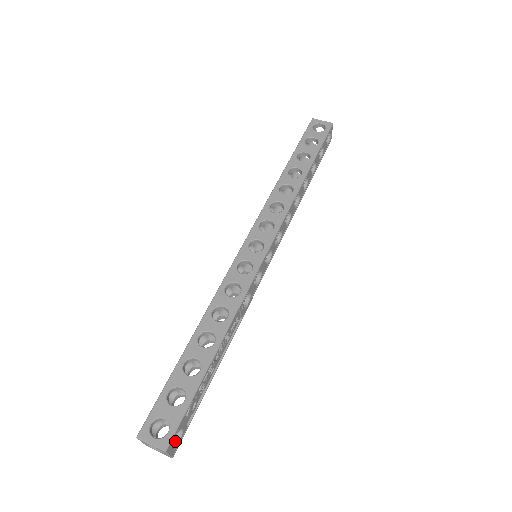
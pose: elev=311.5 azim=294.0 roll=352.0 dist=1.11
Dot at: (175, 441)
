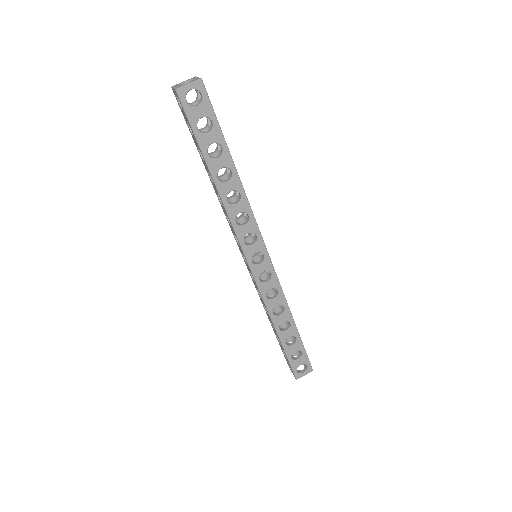
Dot at: occluded
